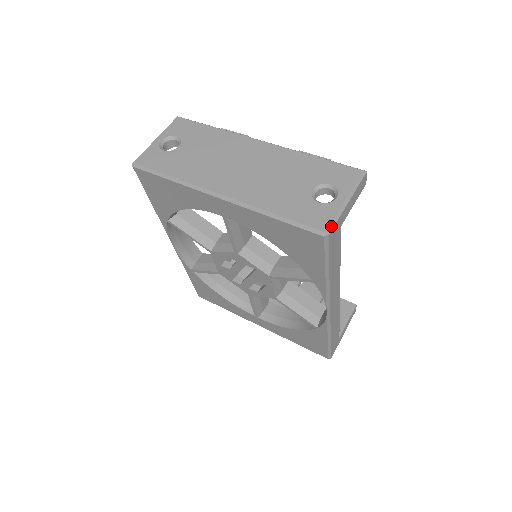
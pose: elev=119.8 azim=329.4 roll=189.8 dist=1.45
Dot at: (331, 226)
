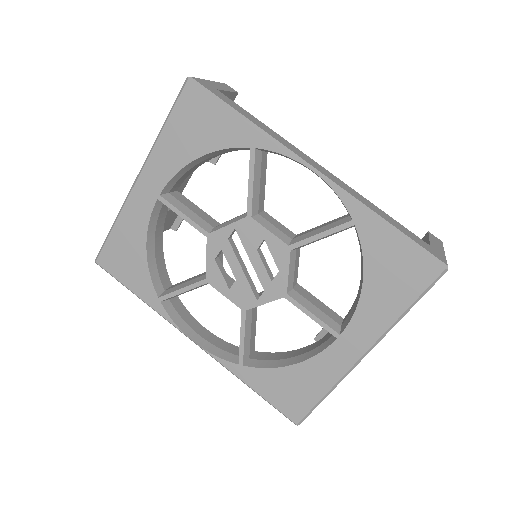
Dot at: occluded
